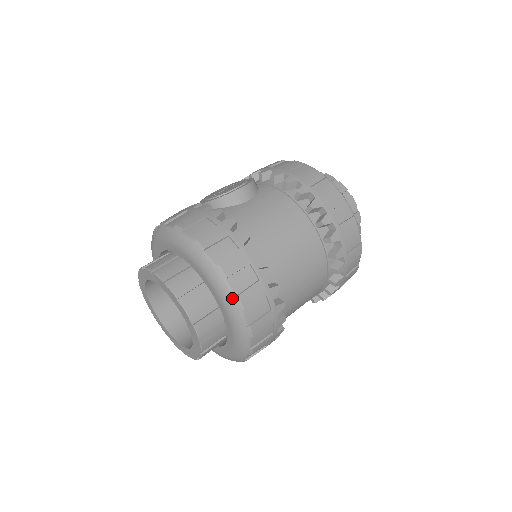
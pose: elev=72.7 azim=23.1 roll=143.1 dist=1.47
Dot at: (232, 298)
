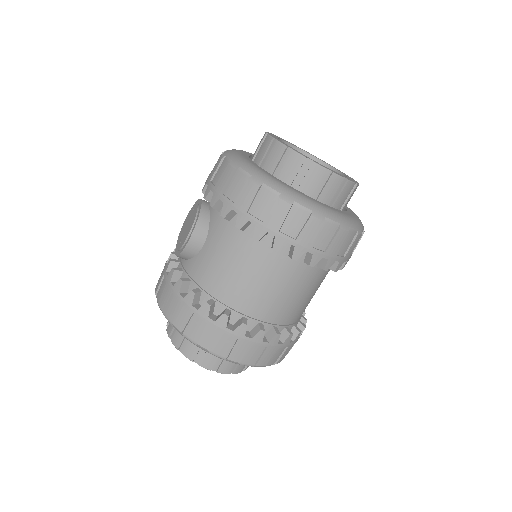
Dot at: occluded
